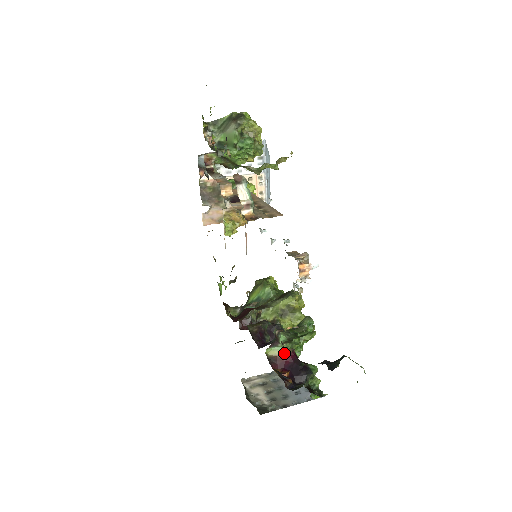
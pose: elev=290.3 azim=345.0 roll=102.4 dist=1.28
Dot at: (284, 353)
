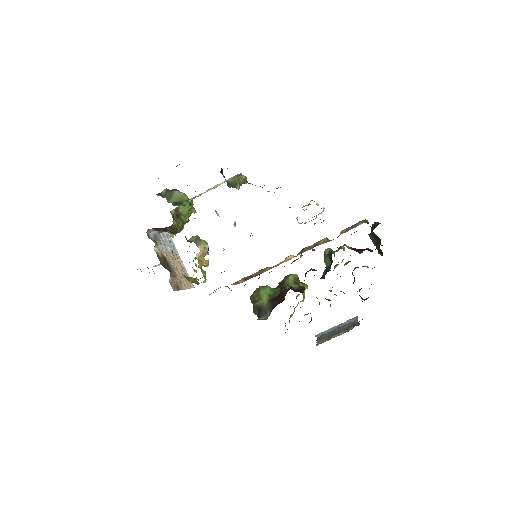
Dot at: (351, 247)
